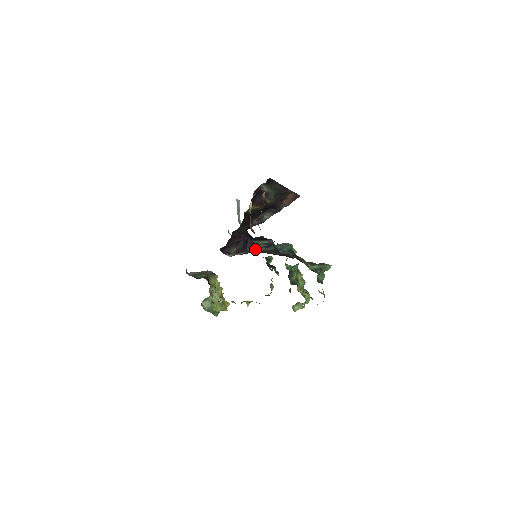
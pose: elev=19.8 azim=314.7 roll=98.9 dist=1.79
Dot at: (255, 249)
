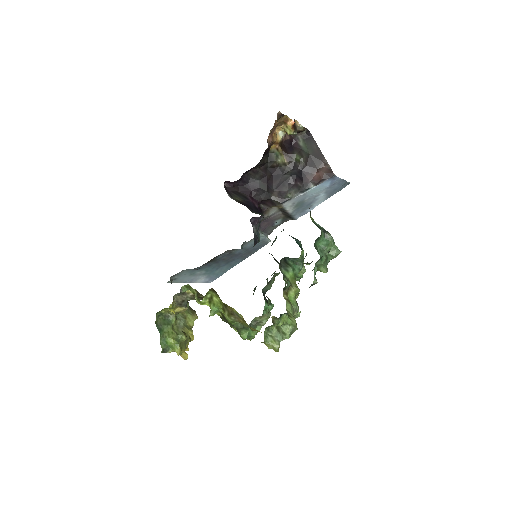
Dot at: (260, 214)
